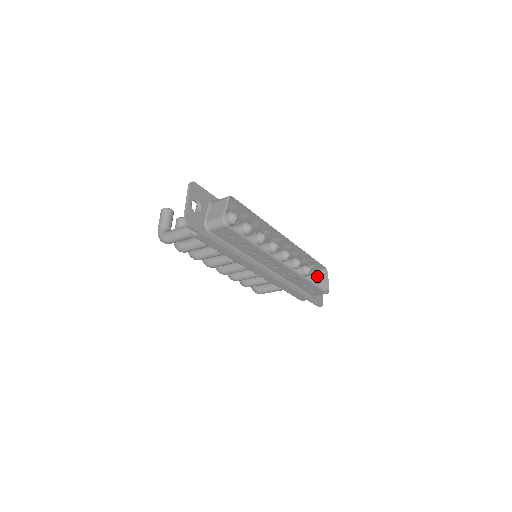
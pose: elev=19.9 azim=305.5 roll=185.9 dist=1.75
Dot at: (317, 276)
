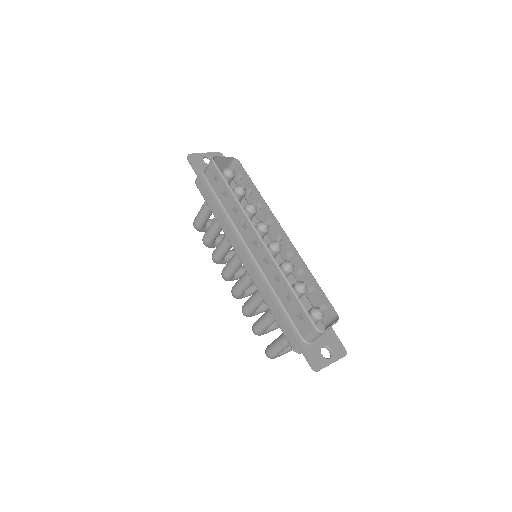
Dot at: (315, 307)
